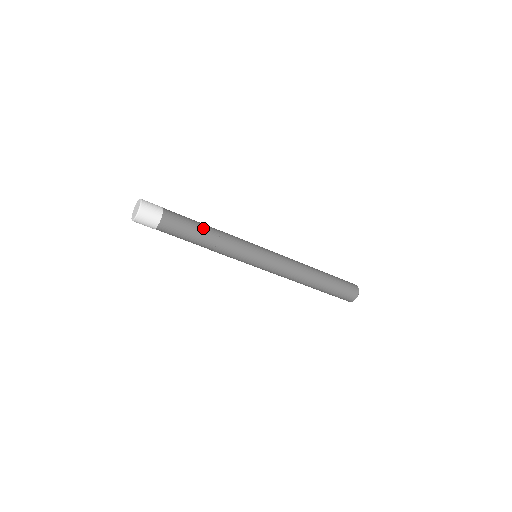
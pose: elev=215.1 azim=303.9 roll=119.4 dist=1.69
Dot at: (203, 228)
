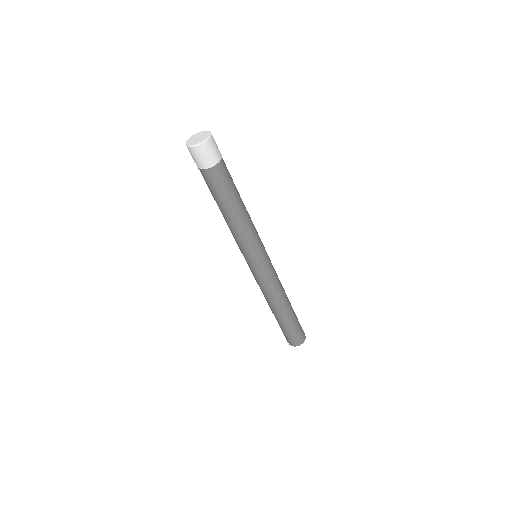
Dot at: occluded
